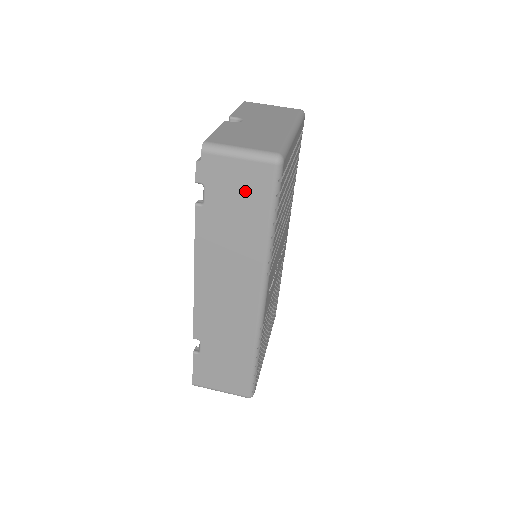
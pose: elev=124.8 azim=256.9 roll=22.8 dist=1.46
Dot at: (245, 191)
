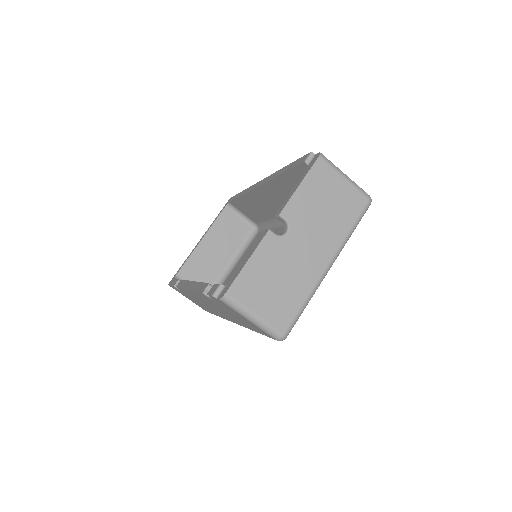
Dot at: (246, 322)
